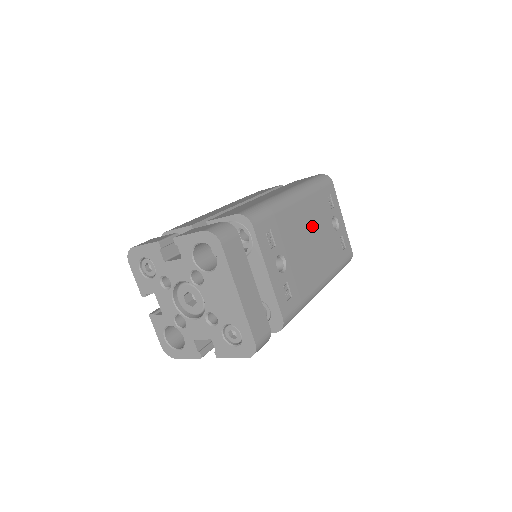
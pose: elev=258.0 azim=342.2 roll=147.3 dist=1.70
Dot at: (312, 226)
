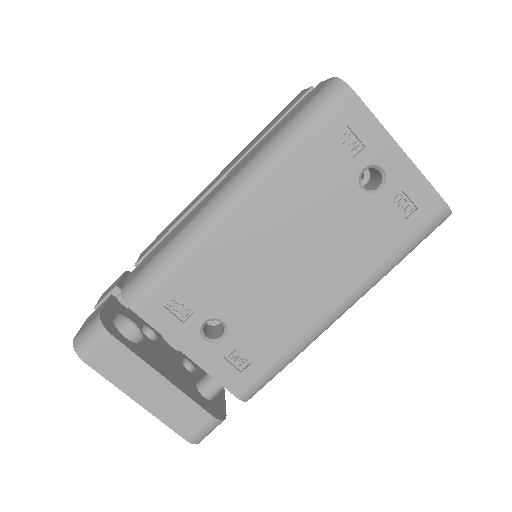
Dot at: (289, 230)
